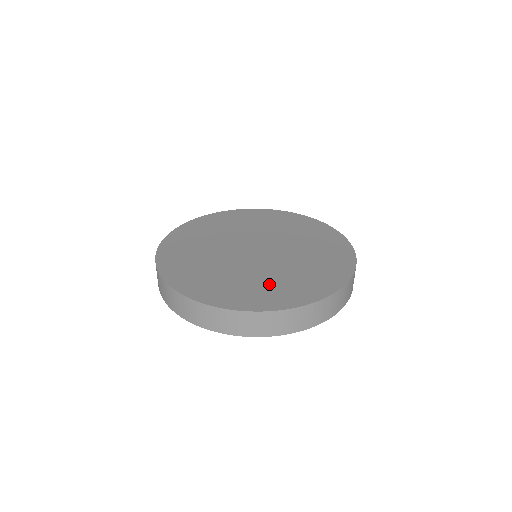
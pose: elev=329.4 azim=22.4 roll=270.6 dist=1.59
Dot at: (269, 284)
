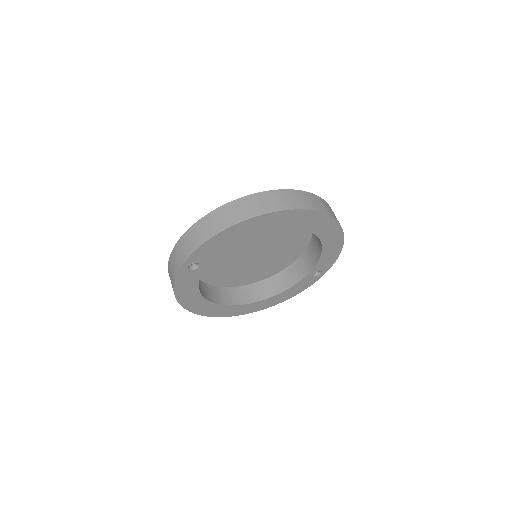
Dot at: occluded
